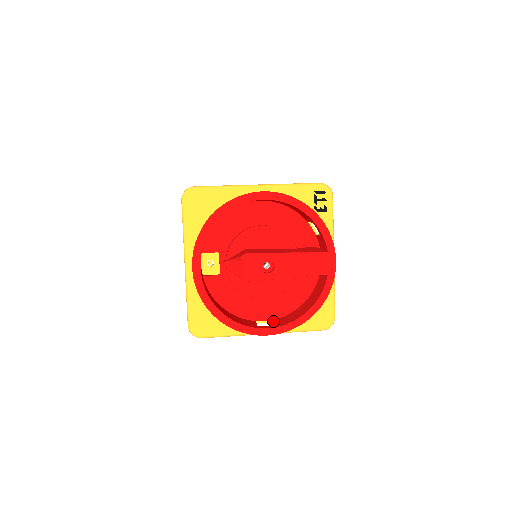
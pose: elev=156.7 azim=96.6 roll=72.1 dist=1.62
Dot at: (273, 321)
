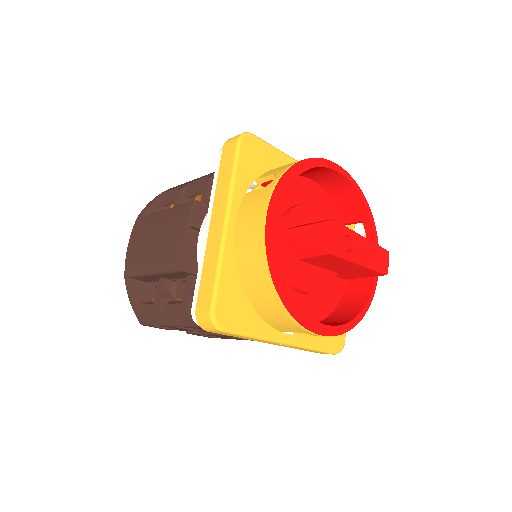
Dot at: occluded
